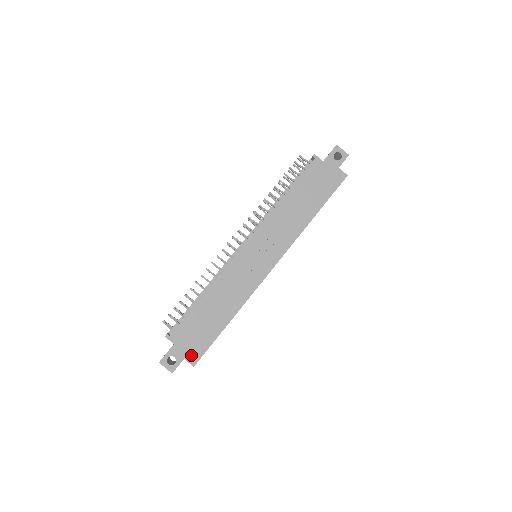
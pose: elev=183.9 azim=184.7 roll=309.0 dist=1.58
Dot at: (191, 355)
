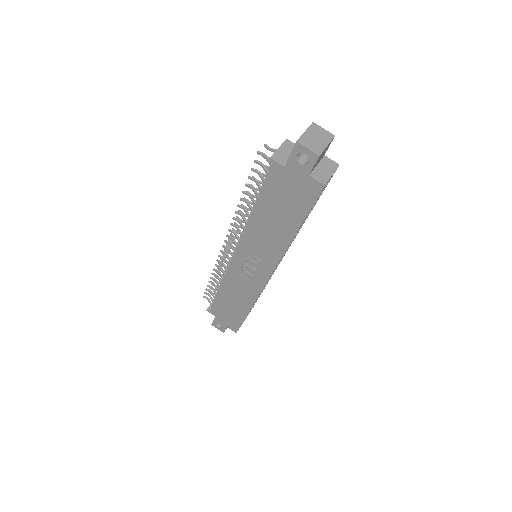
Dot at: (230, 326)
